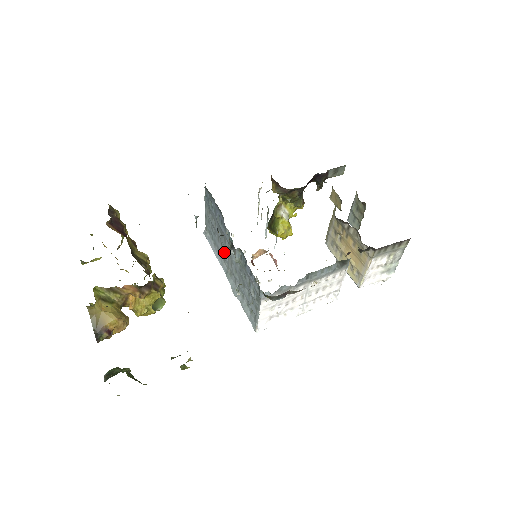
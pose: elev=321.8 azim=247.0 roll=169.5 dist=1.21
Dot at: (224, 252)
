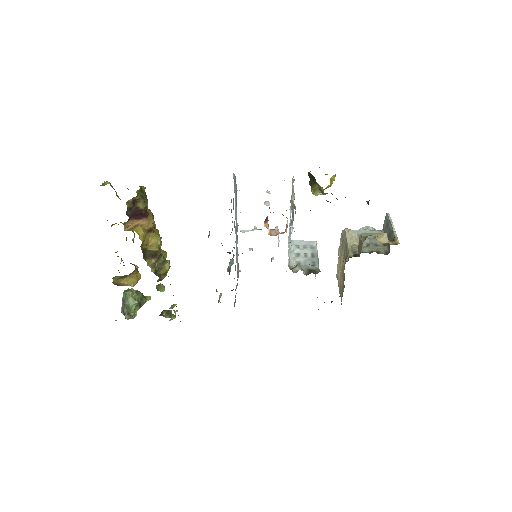
Dot at: occluded
